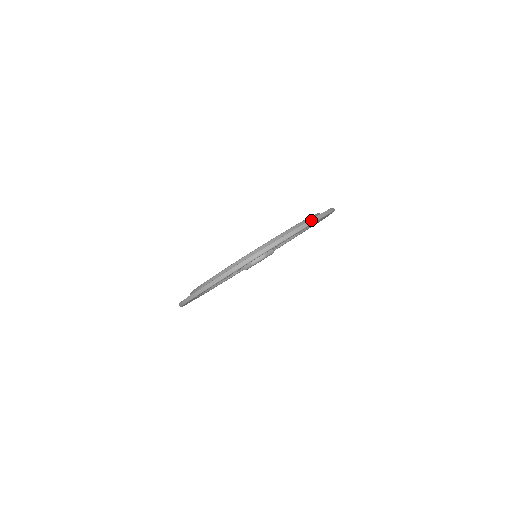
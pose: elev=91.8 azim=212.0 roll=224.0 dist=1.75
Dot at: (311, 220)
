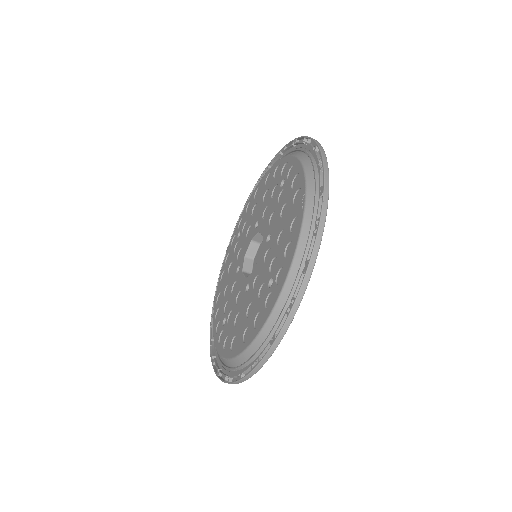
Dot at: (323, 204)
